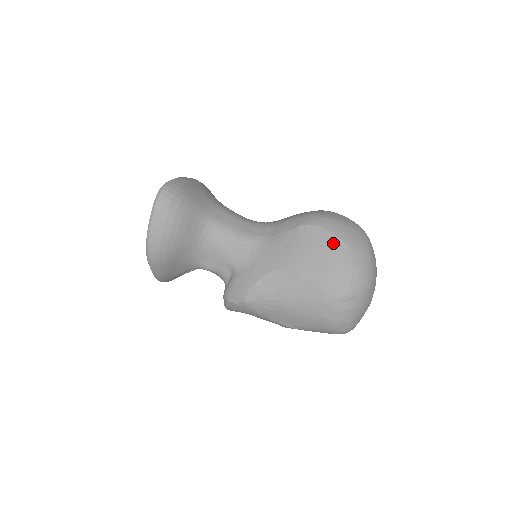
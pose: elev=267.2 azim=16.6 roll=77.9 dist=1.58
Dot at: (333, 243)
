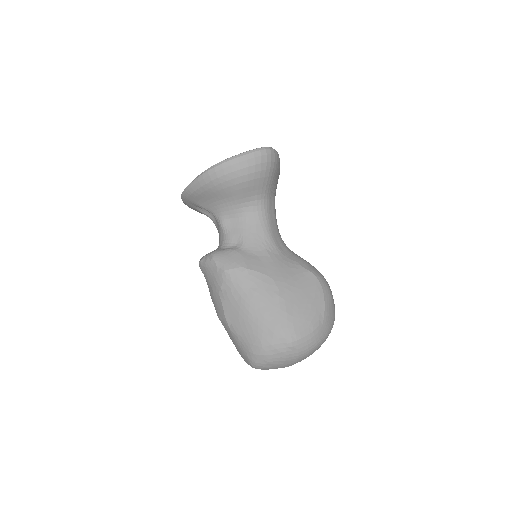
Dot at: (319, 304)
